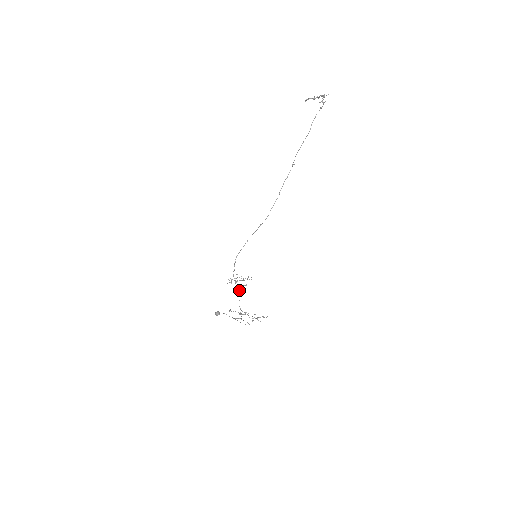
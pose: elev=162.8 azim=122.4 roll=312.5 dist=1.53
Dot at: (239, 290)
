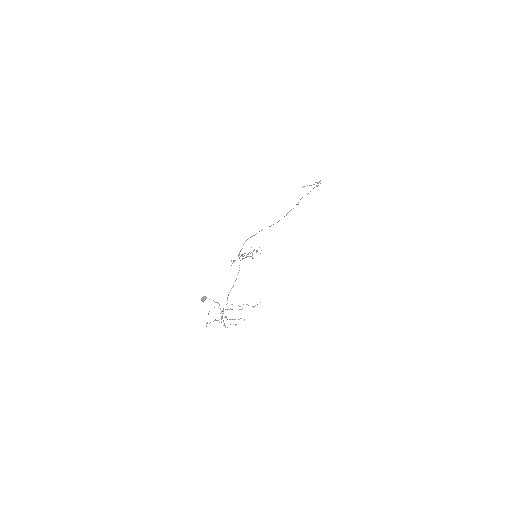
Dot at: occluded
